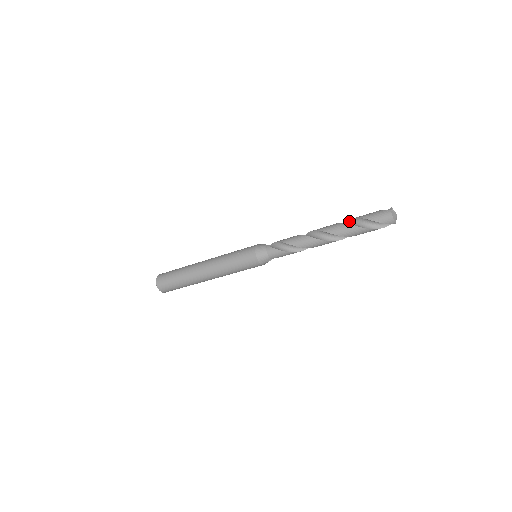
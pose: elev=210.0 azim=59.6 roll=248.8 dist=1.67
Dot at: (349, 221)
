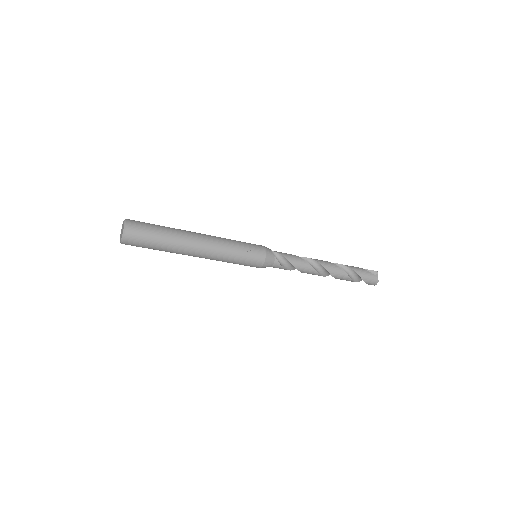
Dot at: (347, 268)
